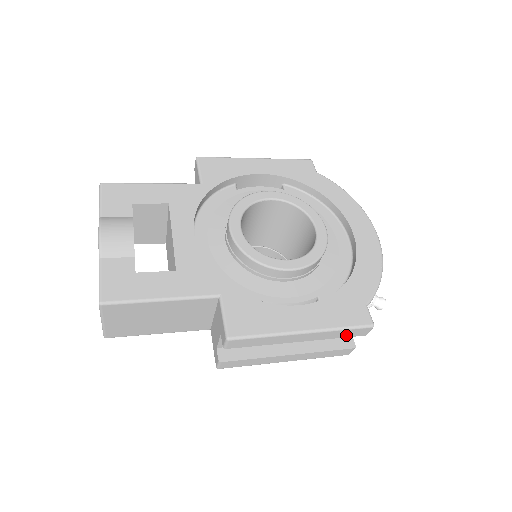
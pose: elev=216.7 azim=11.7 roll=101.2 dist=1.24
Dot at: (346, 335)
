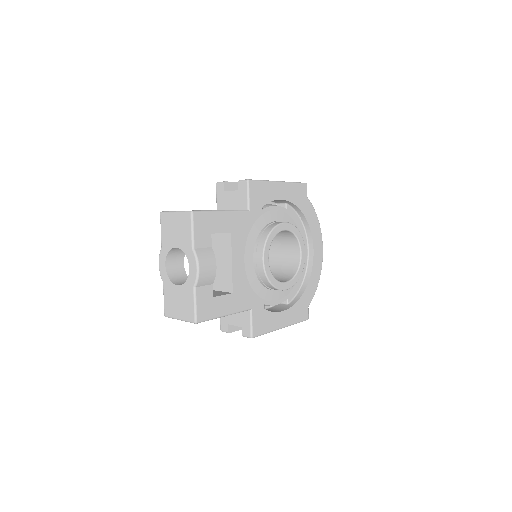
Dot at: occluded
